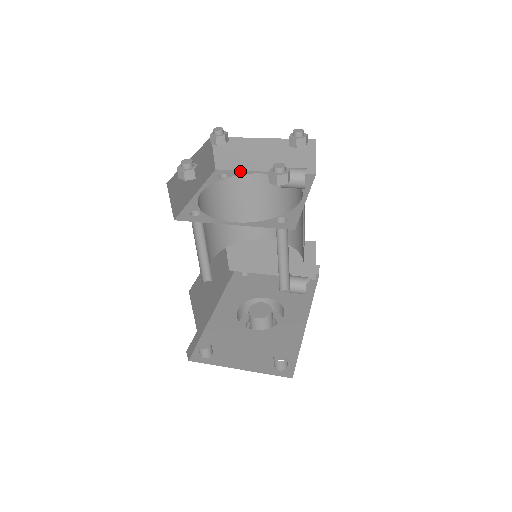
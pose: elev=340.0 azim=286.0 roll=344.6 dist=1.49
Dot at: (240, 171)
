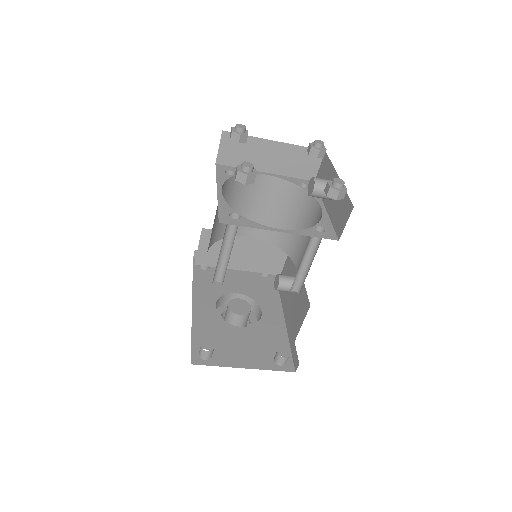
Dot at: occluded
